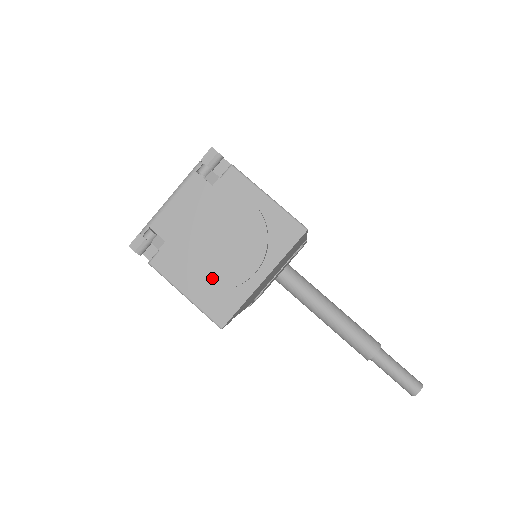
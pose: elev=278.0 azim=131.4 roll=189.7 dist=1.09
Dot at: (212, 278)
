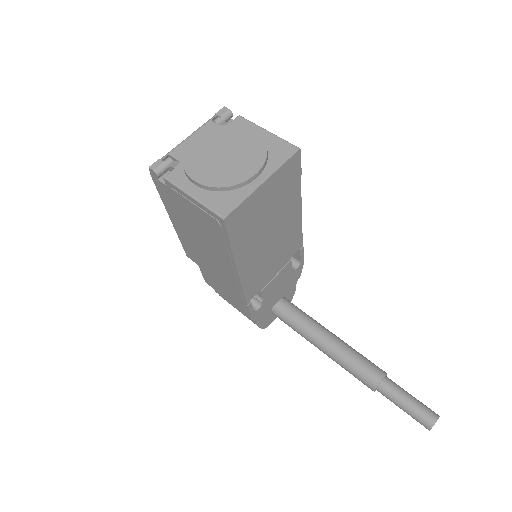
Dot at: (219, 179)
